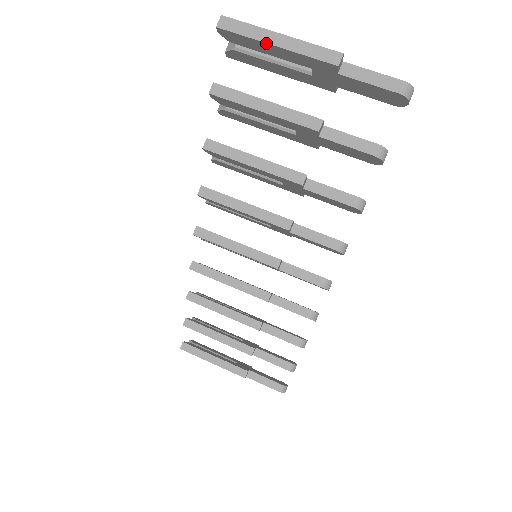
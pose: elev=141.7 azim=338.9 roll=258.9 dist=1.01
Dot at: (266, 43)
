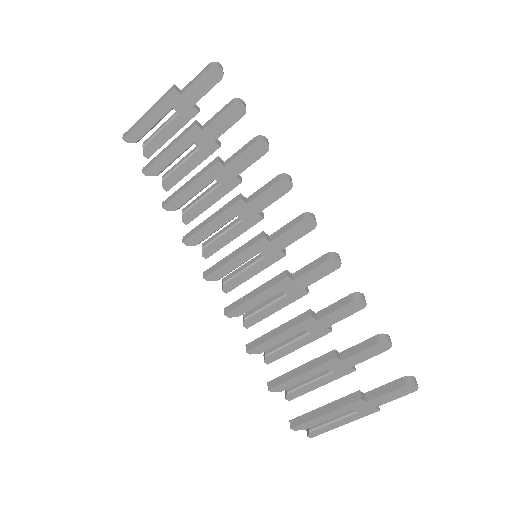
Dot at: (143, 118)
